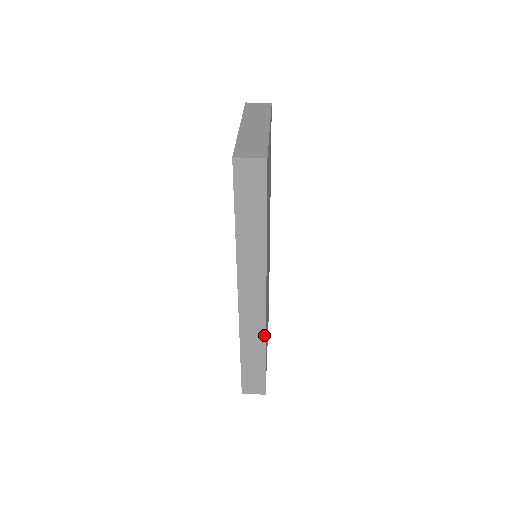
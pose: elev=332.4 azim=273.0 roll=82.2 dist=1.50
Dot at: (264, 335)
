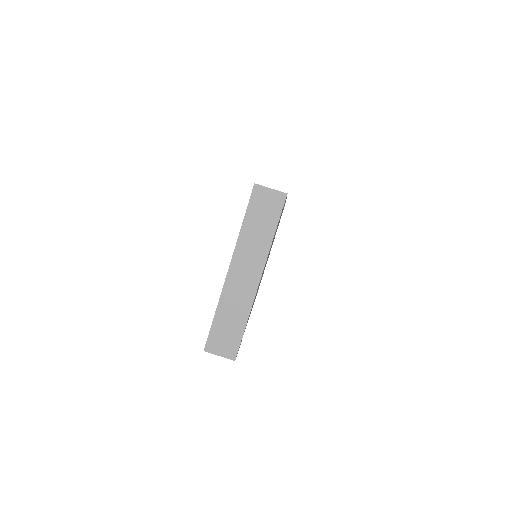
Dot at: occluded
